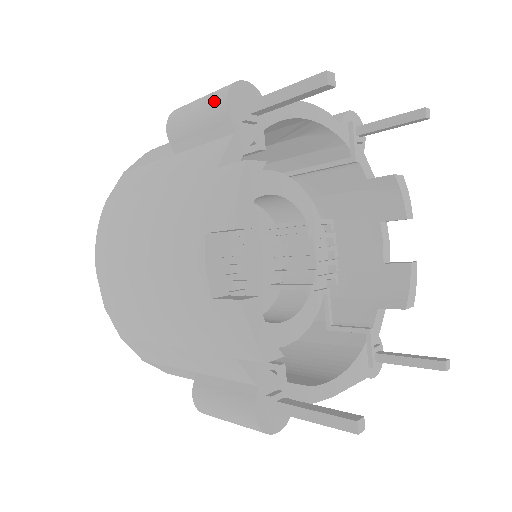
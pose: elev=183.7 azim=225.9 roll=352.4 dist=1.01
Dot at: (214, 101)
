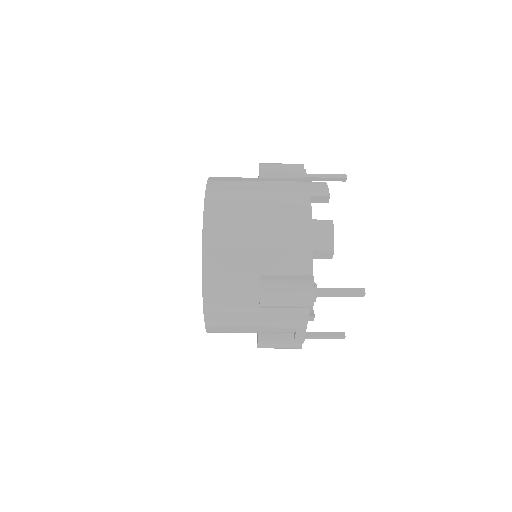
Dot at: (295, 165)
